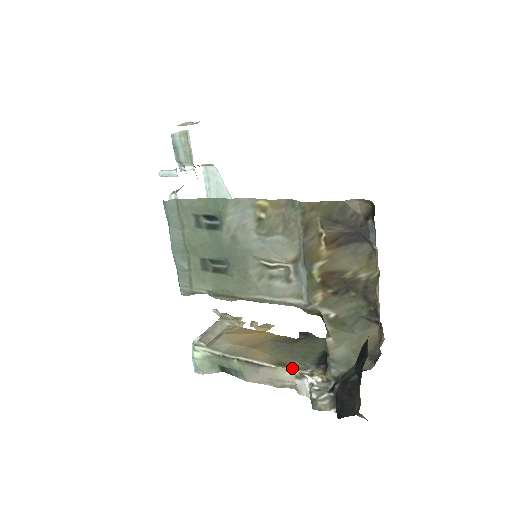
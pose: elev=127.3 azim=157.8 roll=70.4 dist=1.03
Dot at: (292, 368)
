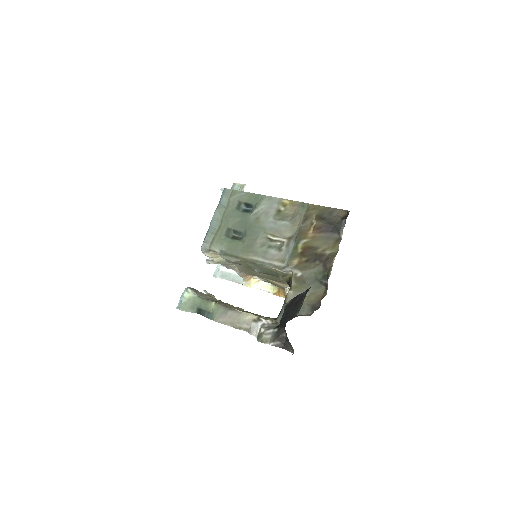
Dot at: (253, 314)
